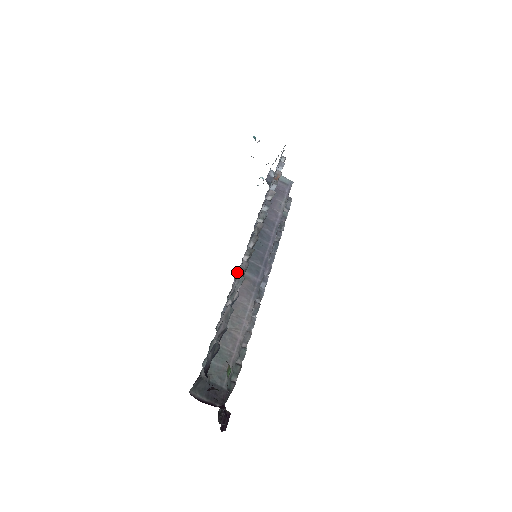
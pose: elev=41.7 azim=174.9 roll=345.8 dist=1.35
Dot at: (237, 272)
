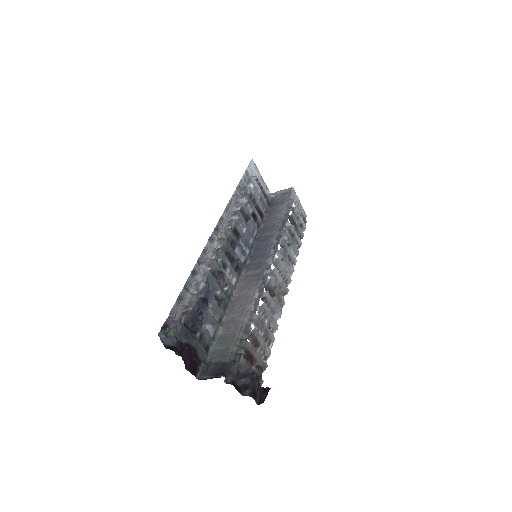
Dot at: (240, 277)
